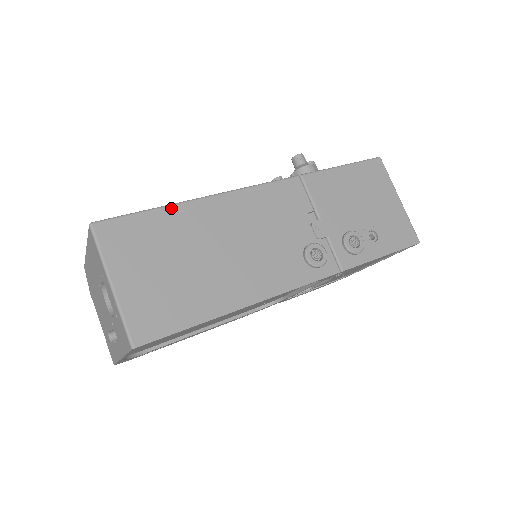
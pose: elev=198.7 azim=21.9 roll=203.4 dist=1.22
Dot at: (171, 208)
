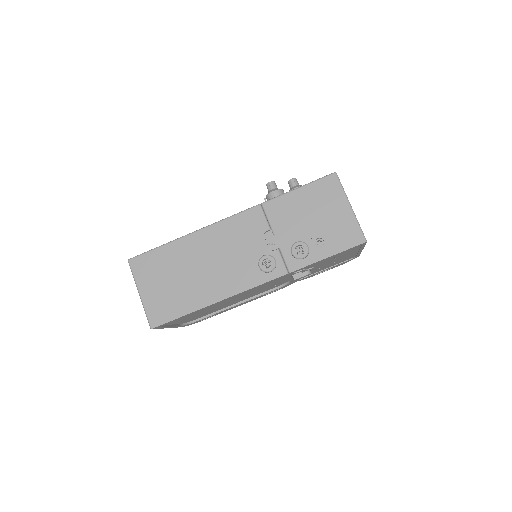
Dot at: (171, 244)
